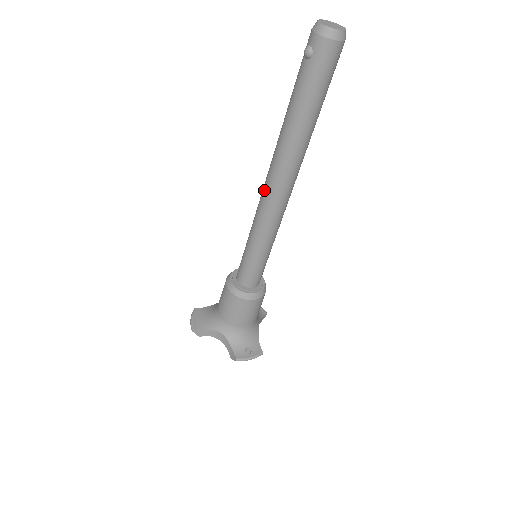
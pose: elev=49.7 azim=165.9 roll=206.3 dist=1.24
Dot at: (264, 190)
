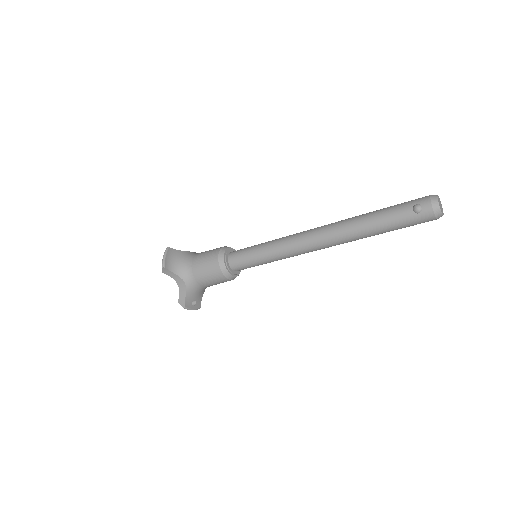
Dot at: (309, 237)
